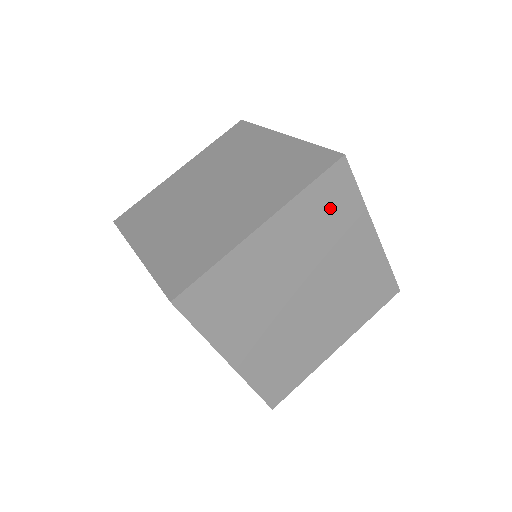
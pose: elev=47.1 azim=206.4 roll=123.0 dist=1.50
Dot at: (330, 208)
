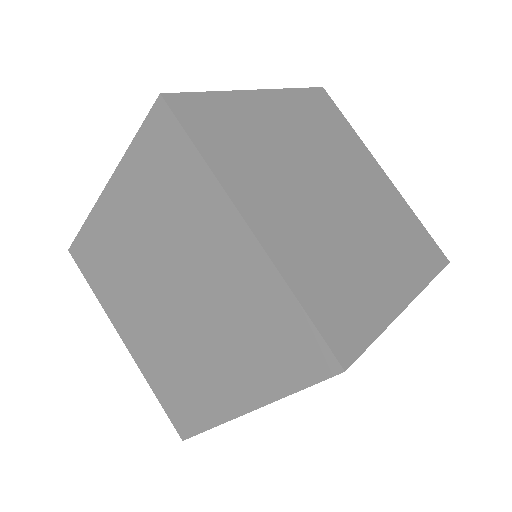
Dot at: (326, 120)
